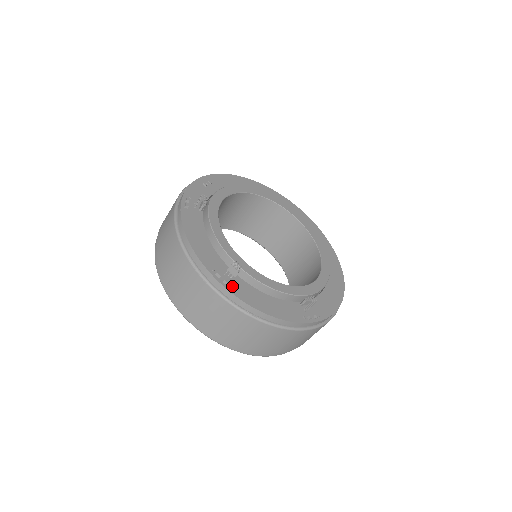
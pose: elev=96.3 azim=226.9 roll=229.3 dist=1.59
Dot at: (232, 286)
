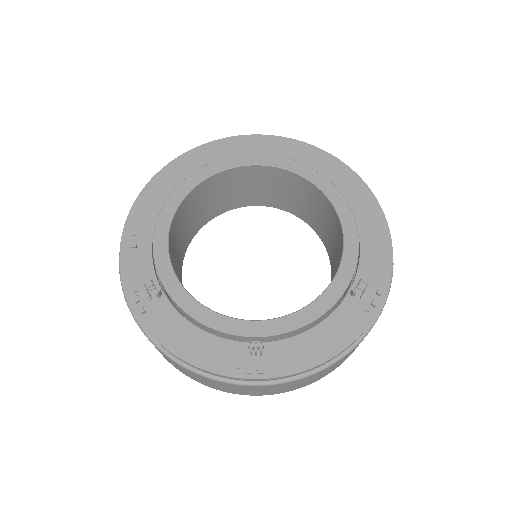
Dot at: (270, 367)
